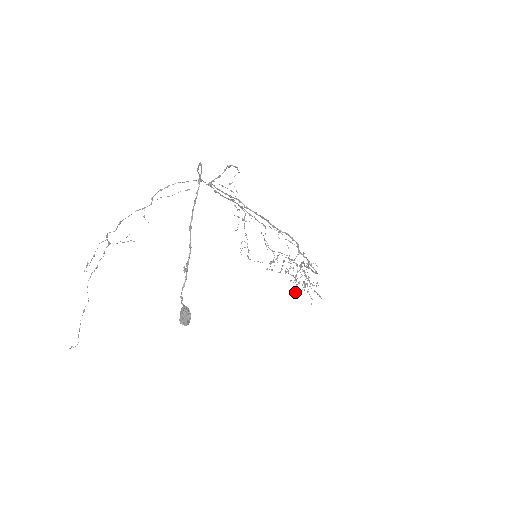
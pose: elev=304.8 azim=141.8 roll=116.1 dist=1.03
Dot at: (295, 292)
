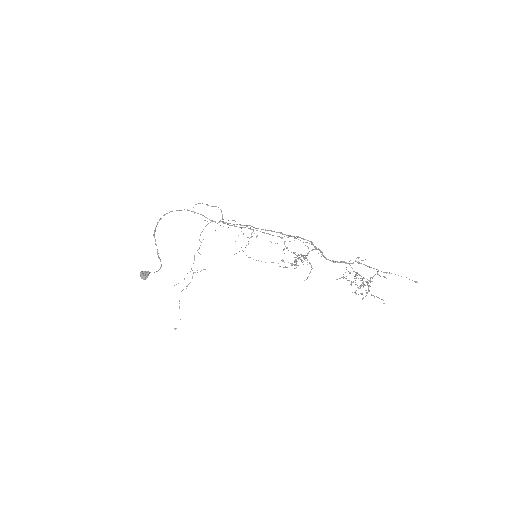
Dot at: (355, 293)
